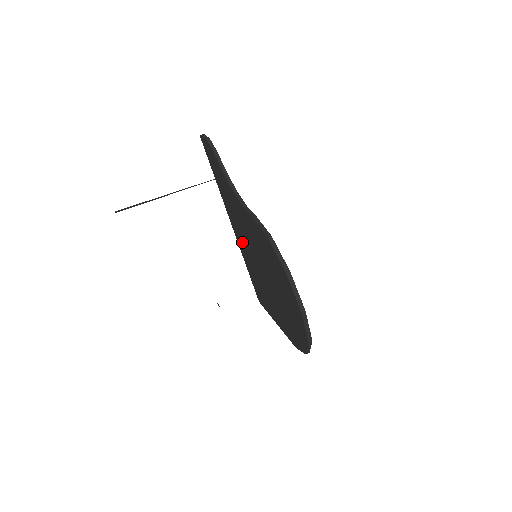
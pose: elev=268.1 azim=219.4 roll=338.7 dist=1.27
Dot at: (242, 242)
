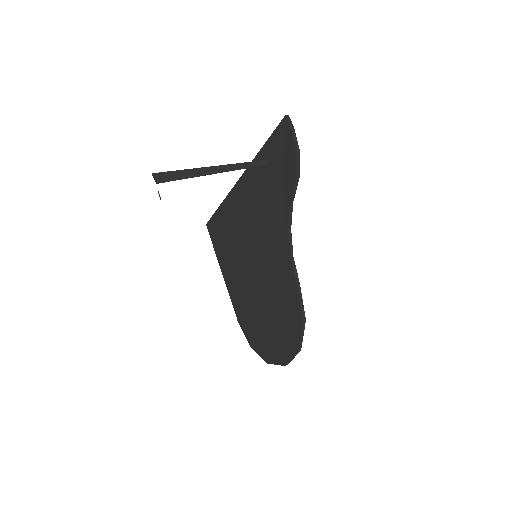
Dot at: (242, 214)
